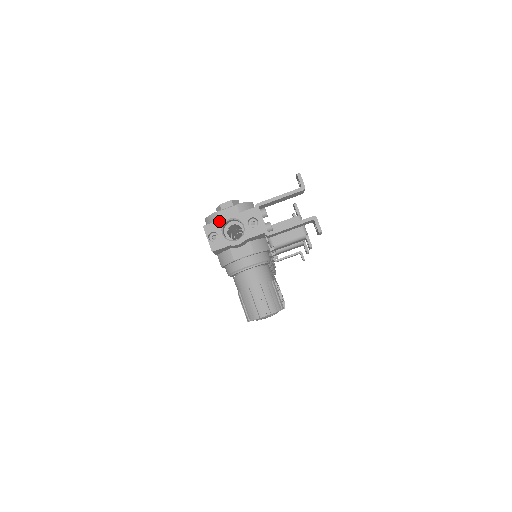
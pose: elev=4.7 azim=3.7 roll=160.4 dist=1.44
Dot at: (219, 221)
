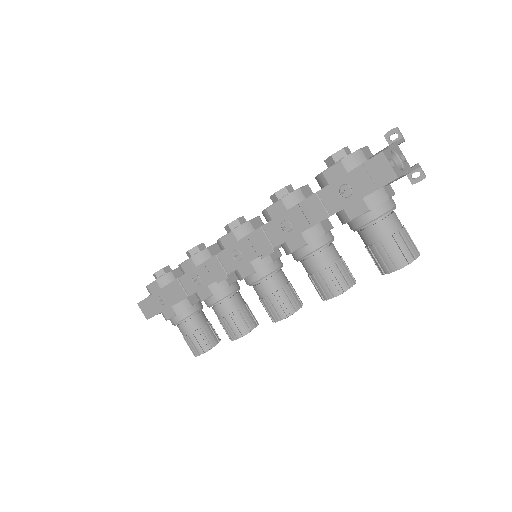
Dot at: (388, 150)
